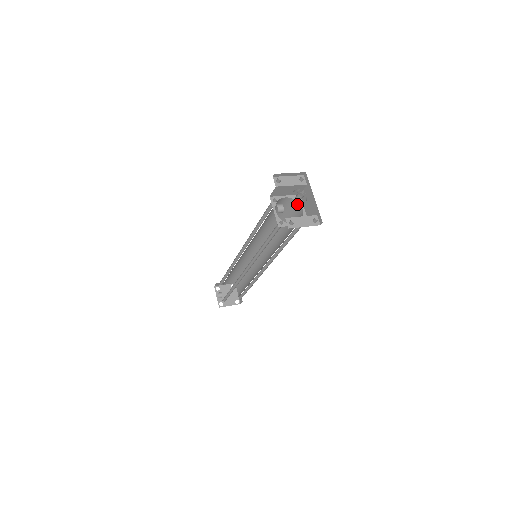
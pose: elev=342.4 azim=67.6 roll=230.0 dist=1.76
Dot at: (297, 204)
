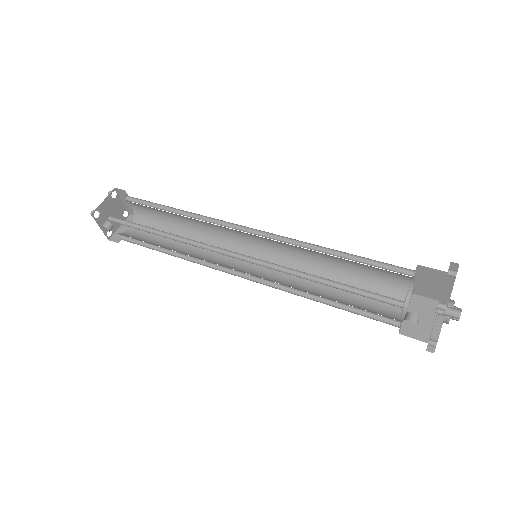
Dot at: (409, 277)
